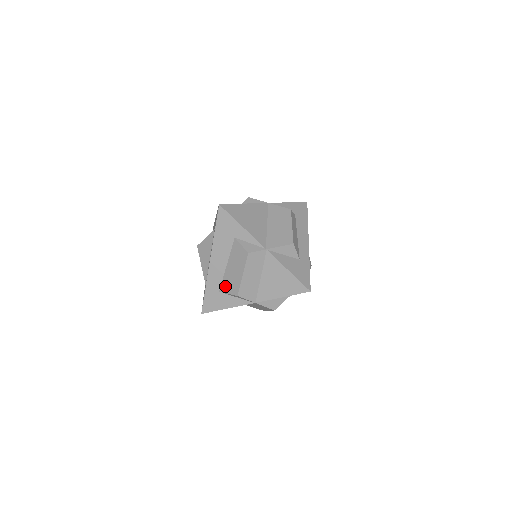
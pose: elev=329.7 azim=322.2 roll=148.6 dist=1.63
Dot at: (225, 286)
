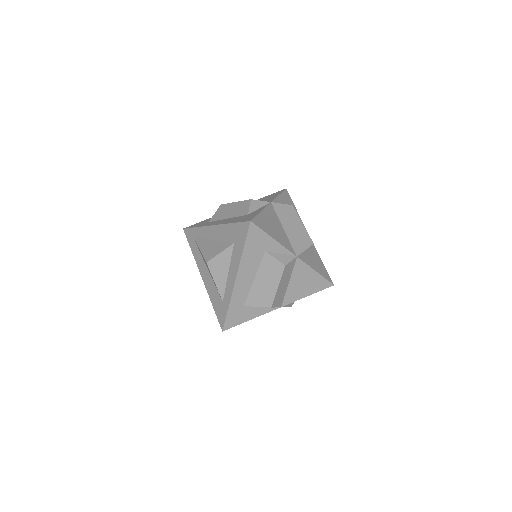
Dot at: (253, 300)
